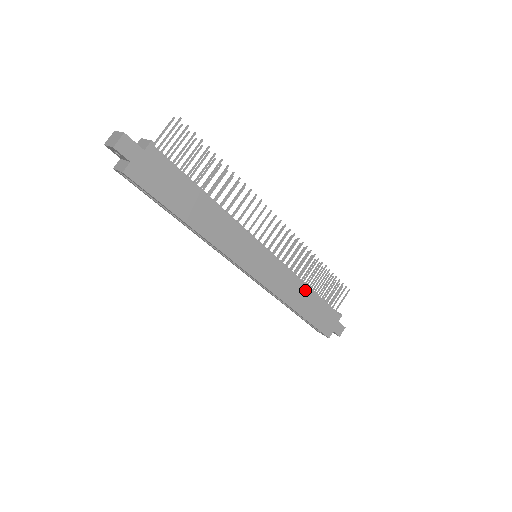
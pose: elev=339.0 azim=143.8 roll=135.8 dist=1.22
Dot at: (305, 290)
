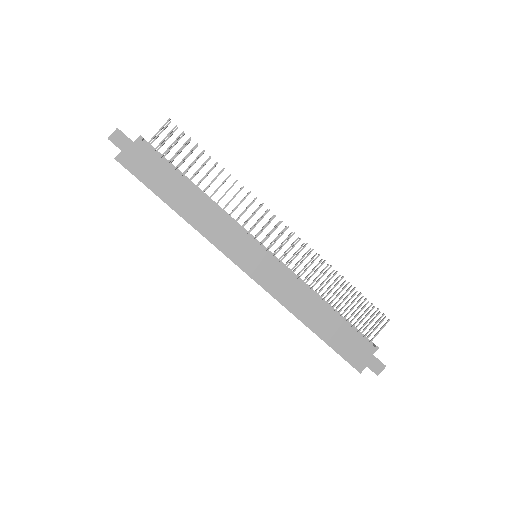
Dot at: (318, 303)
